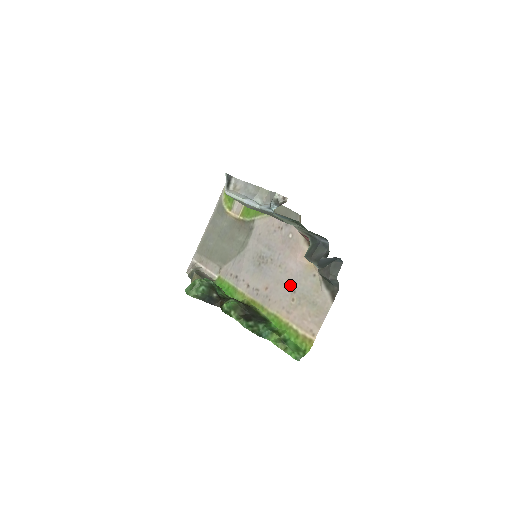
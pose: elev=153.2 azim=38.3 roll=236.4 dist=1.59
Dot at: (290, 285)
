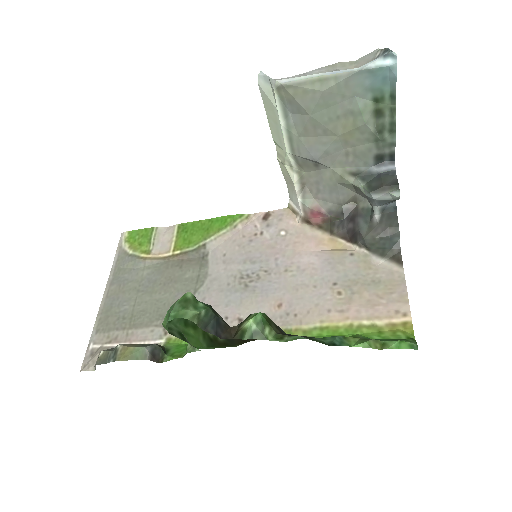
Dot at: (321, 280)
